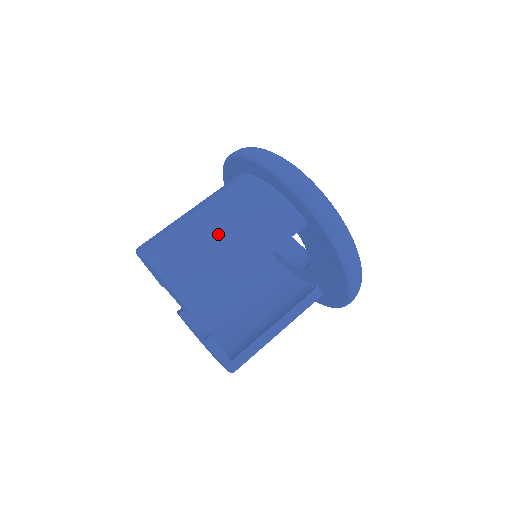
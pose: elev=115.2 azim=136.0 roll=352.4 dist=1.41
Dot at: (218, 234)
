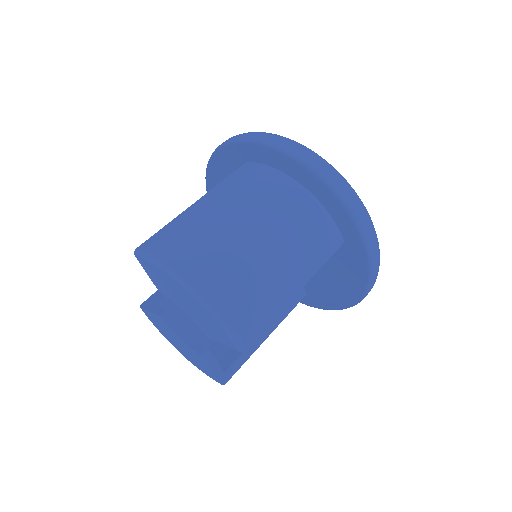
Dot at: (264, 251)
